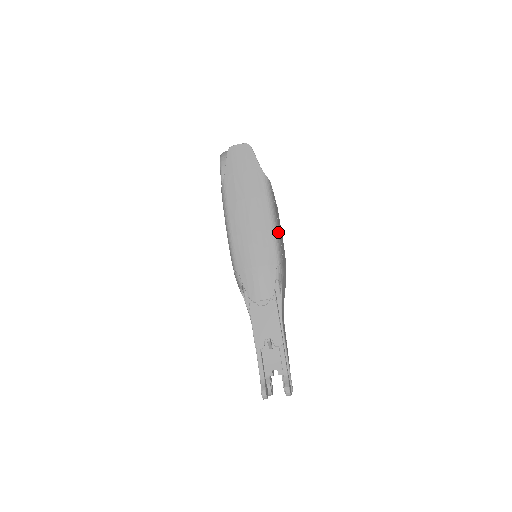
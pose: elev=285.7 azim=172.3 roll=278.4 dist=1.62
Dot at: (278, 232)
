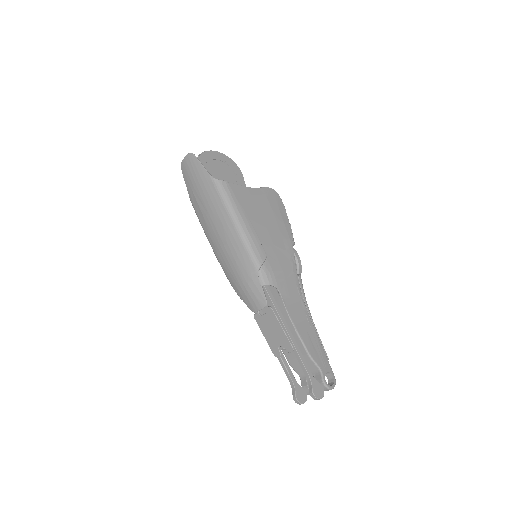
Dot at: (249, 233)
